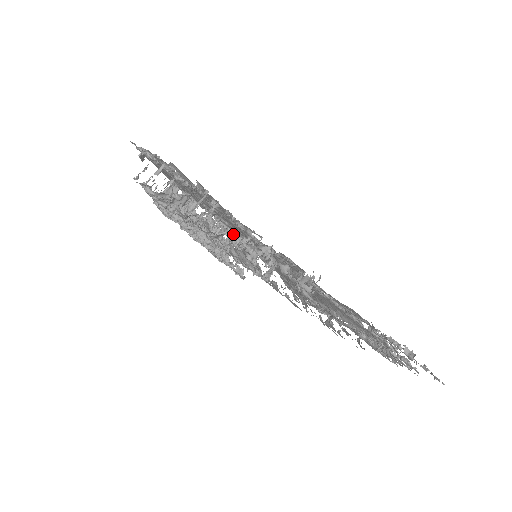
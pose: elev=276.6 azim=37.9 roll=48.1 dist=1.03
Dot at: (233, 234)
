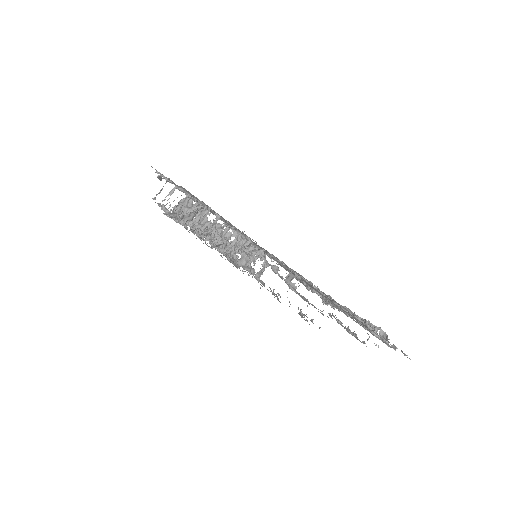
Dot at: (239, 236)
